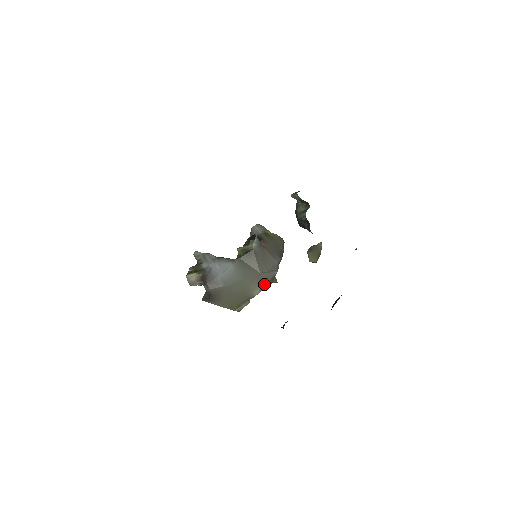
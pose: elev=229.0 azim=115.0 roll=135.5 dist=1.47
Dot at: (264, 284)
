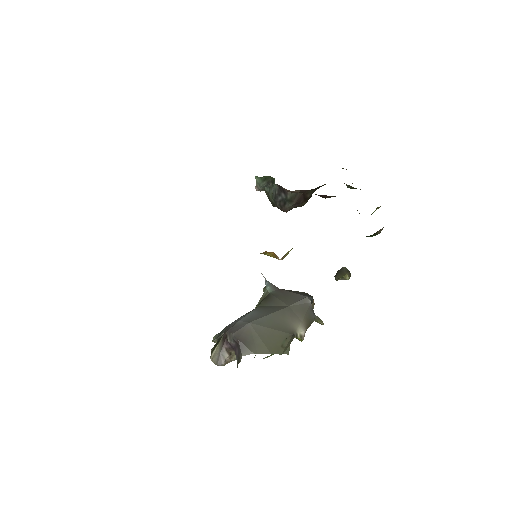
Dot at: (302, 318)
